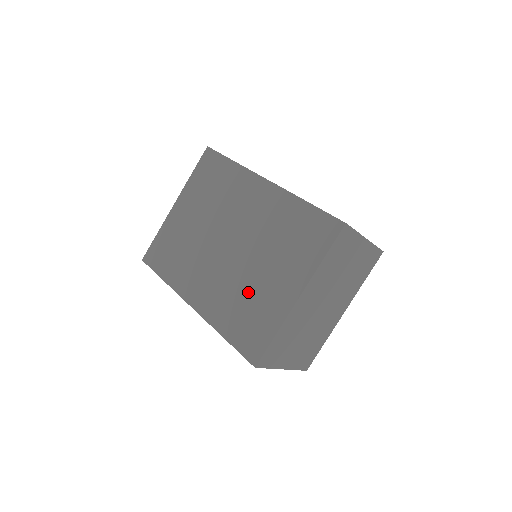
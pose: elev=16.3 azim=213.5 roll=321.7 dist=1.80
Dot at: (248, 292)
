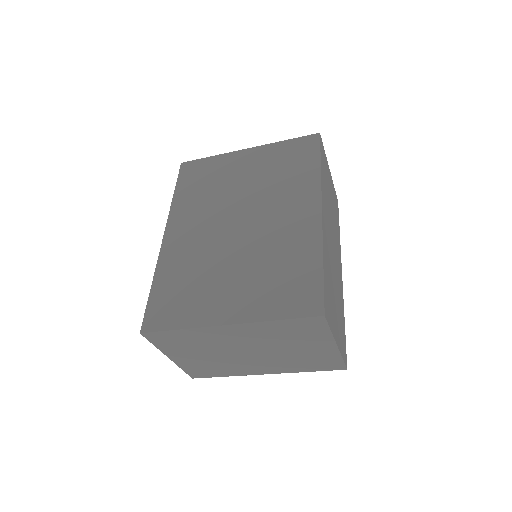
Dot at: (204, 275)
